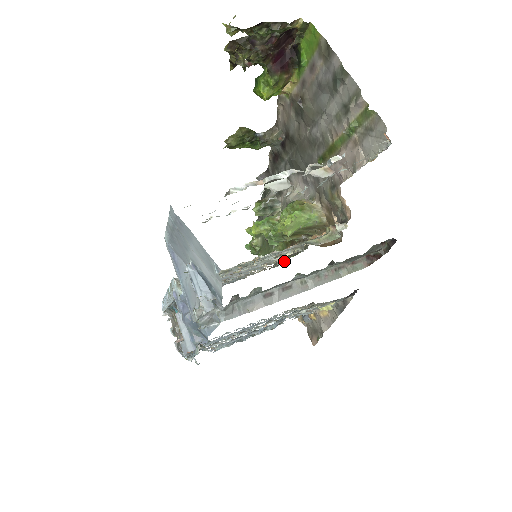
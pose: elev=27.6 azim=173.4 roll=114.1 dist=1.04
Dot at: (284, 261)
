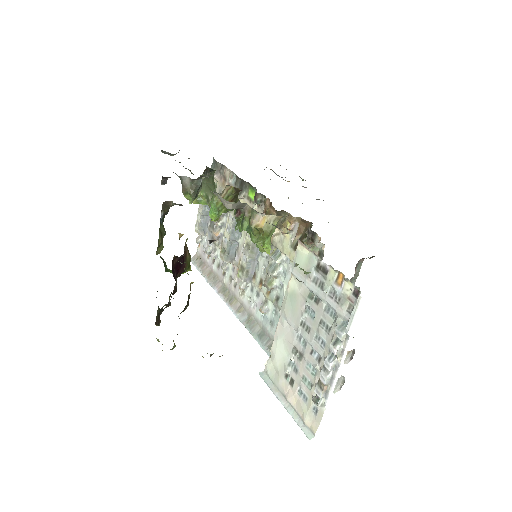
Dot at: (230, 172)
